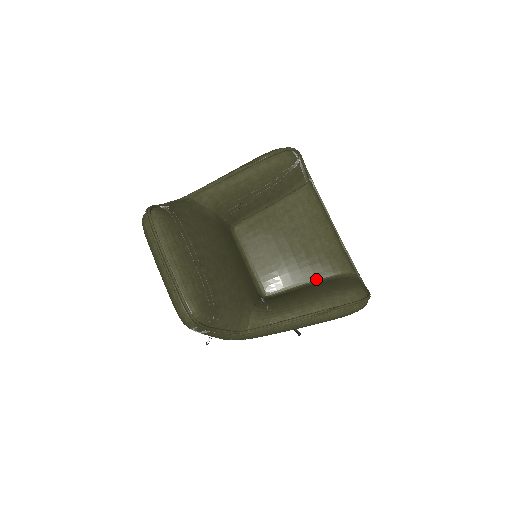
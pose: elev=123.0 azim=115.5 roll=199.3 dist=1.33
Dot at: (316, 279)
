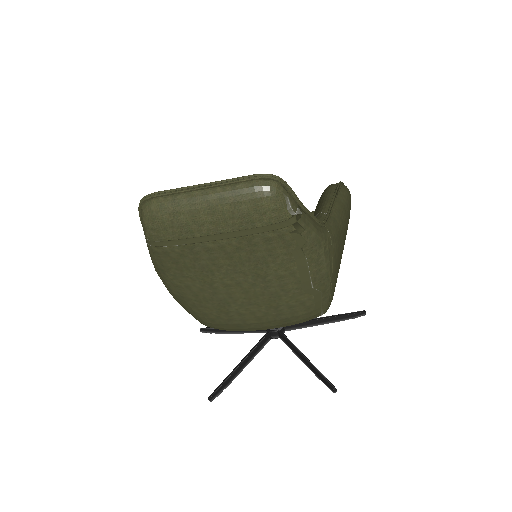
Dot at: occluded
